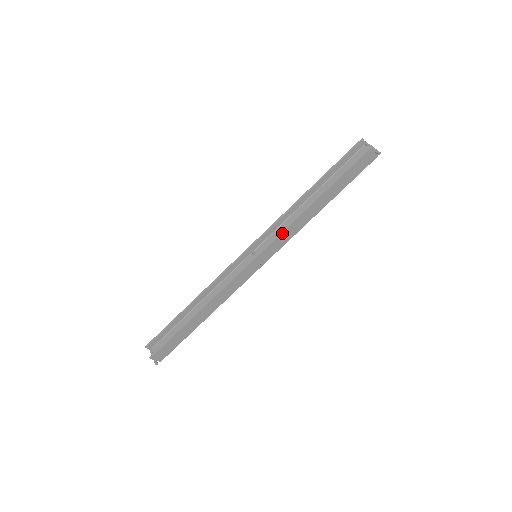
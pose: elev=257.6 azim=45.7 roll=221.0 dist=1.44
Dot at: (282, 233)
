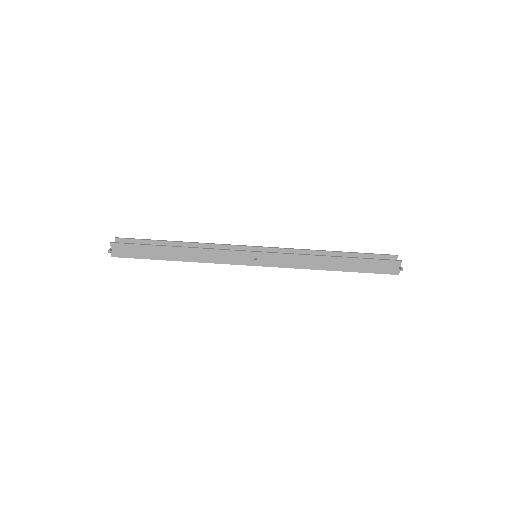
Dot at: (290, 254)
